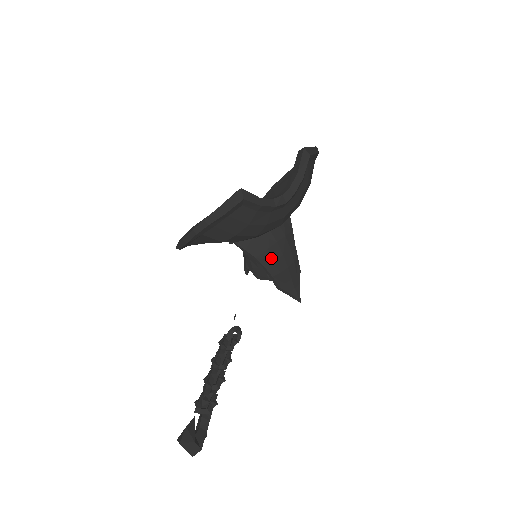
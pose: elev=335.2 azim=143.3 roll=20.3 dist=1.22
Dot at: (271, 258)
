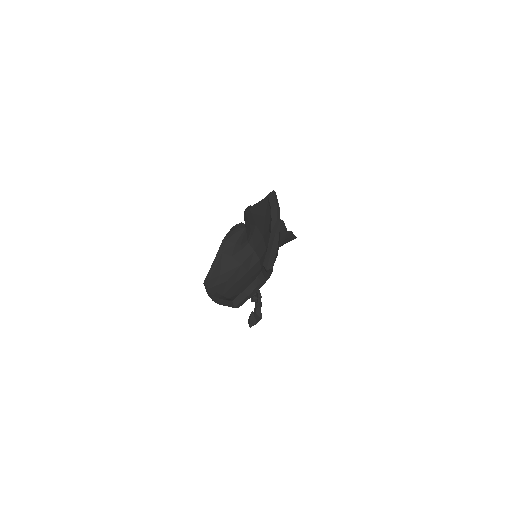
Dot at: occluded
